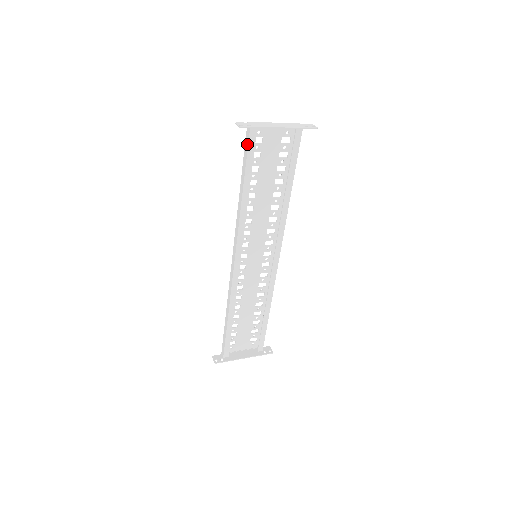
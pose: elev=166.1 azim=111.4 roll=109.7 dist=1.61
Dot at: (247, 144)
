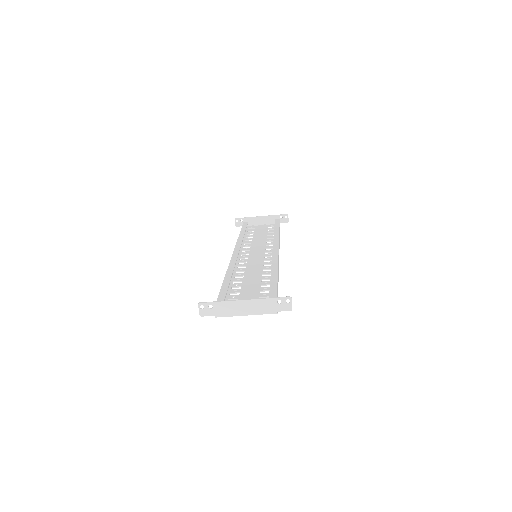
Dot at: occluded
